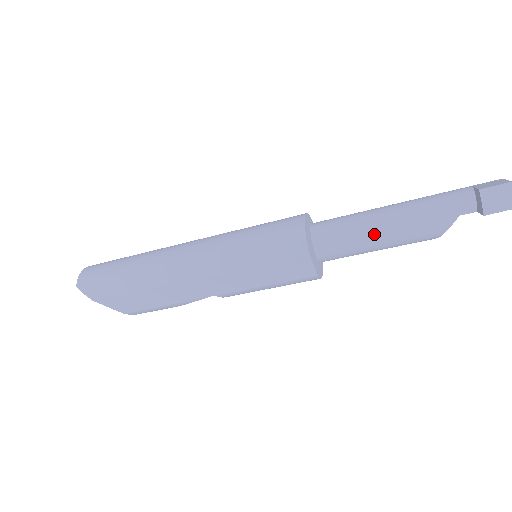
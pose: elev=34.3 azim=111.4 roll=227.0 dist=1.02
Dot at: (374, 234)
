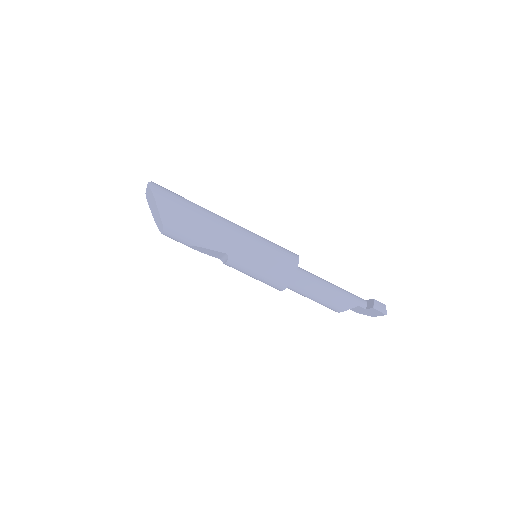
Dot at: (321, 287)
